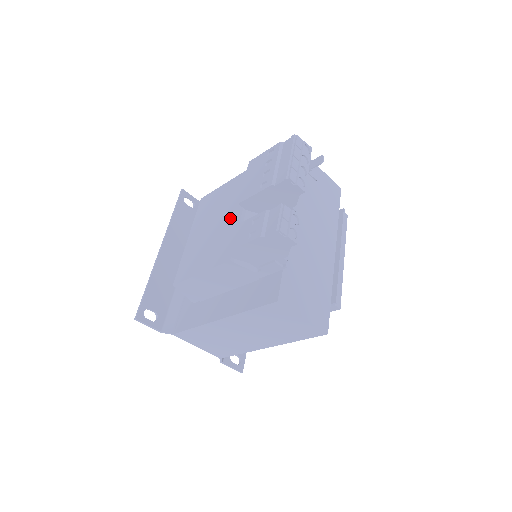
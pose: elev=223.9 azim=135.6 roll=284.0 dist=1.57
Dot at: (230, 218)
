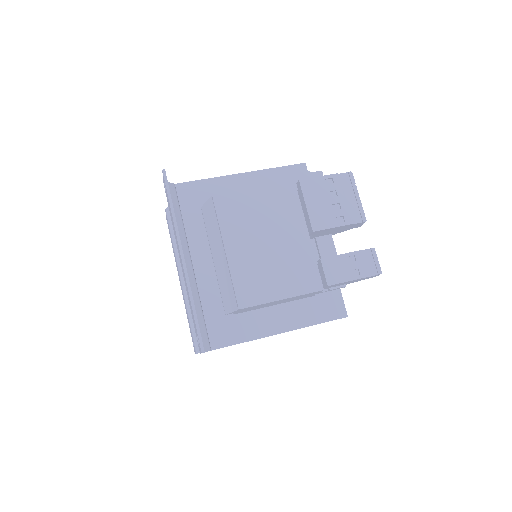
Dot at: (294, 240)
